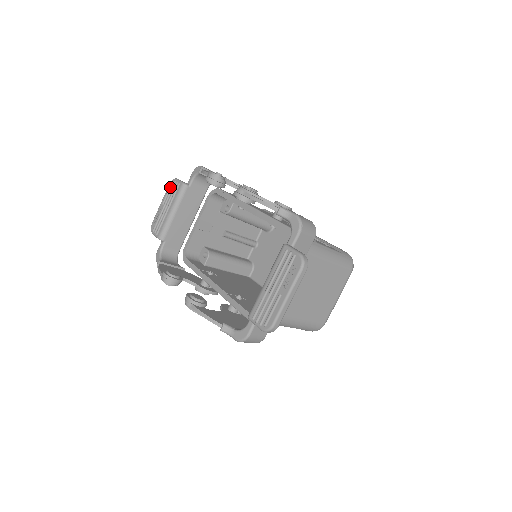
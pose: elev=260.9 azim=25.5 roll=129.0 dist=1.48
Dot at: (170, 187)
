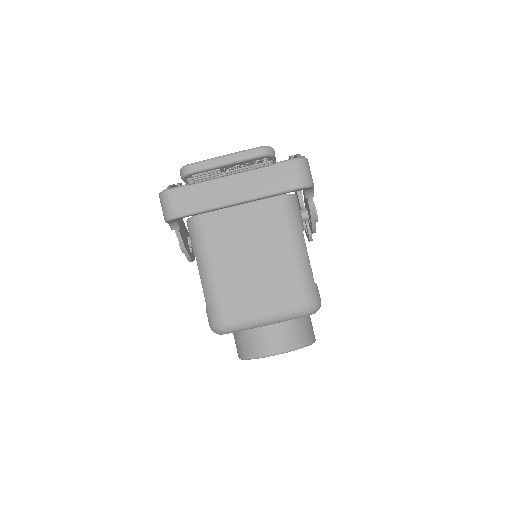
Dot at: occluded
